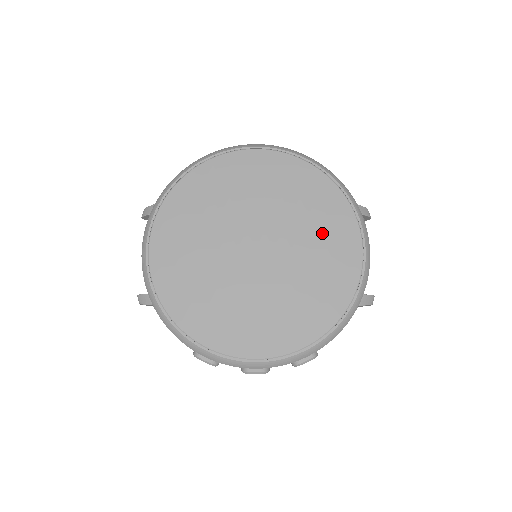
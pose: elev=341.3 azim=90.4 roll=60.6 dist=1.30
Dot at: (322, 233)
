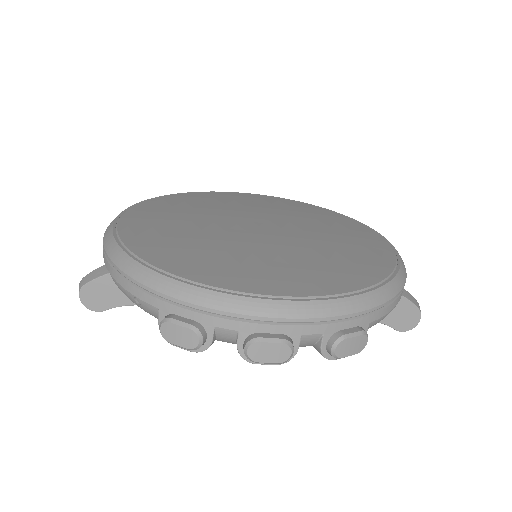
Dot at: (336, 228)
